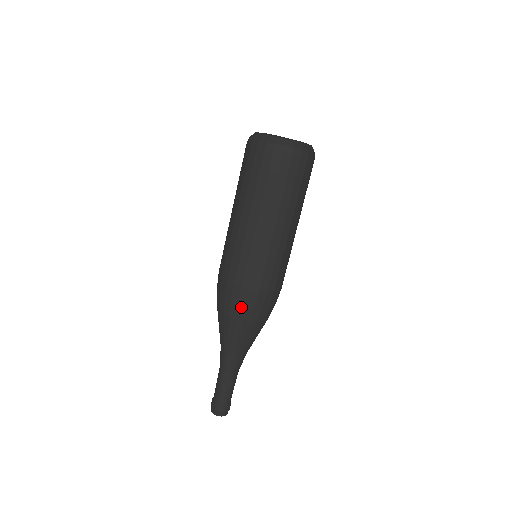
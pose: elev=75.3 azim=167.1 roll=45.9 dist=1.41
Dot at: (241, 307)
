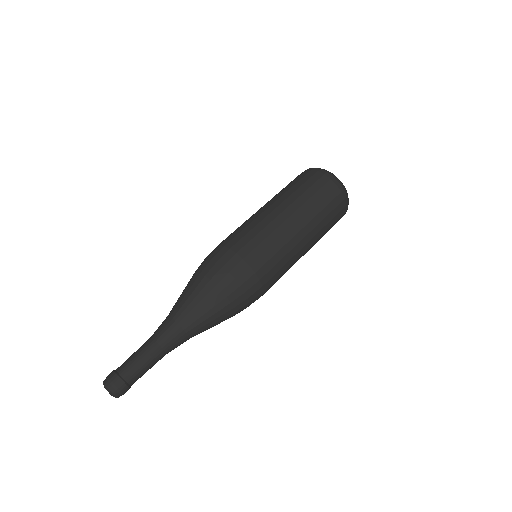
Dot at: (229, 277)
